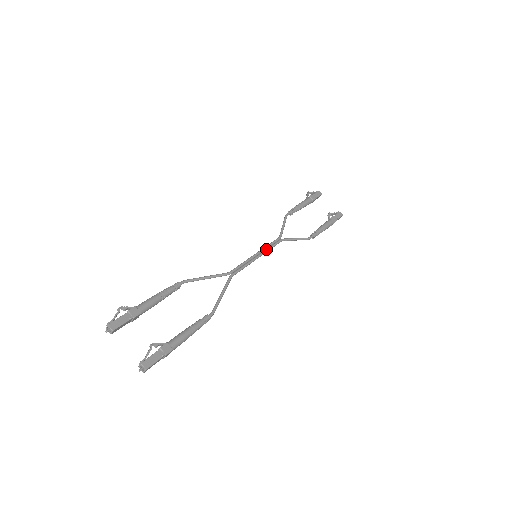
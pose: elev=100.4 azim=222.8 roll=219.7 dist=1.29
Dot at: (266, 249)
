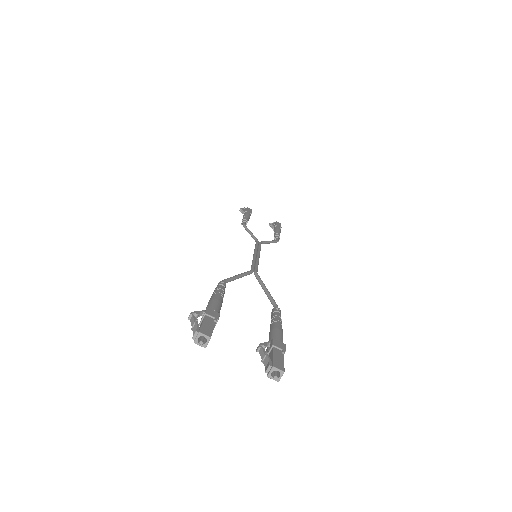
Dot at: (258, 250)
